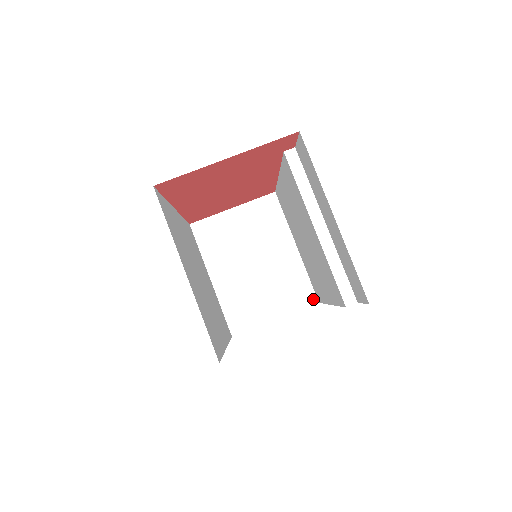
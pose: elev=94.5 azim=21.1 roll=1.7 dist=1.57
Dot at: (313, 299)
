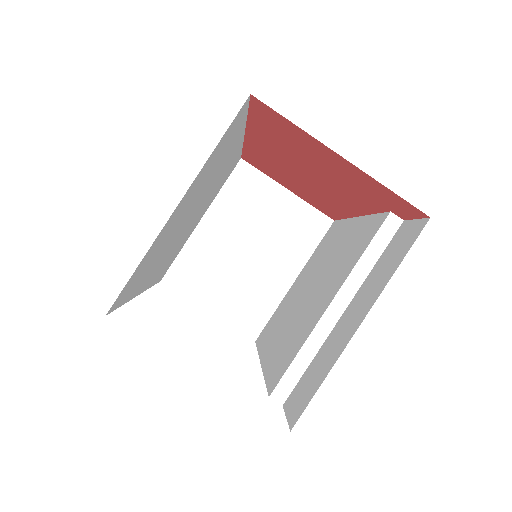
Dot at: (255, 333)
